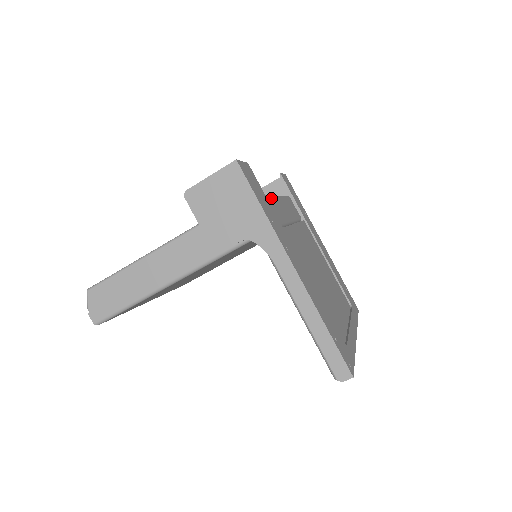
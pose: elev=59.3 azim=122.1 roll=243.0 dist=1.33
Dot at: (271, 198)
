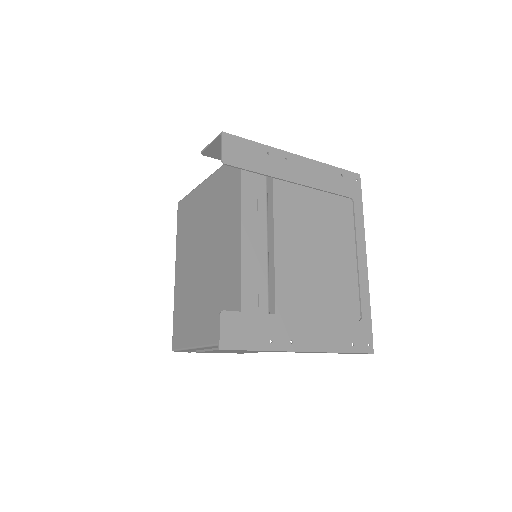
Dot at: (243, 253)
